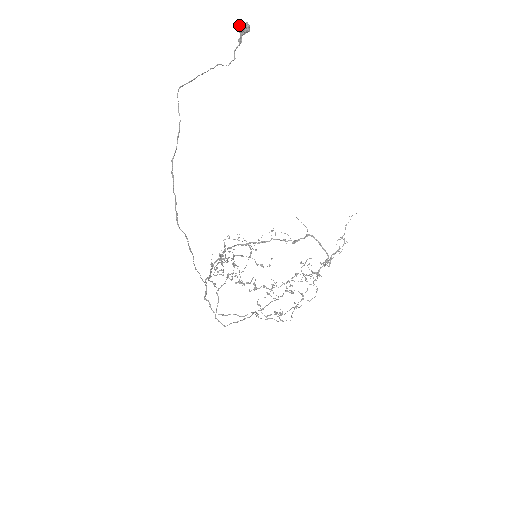
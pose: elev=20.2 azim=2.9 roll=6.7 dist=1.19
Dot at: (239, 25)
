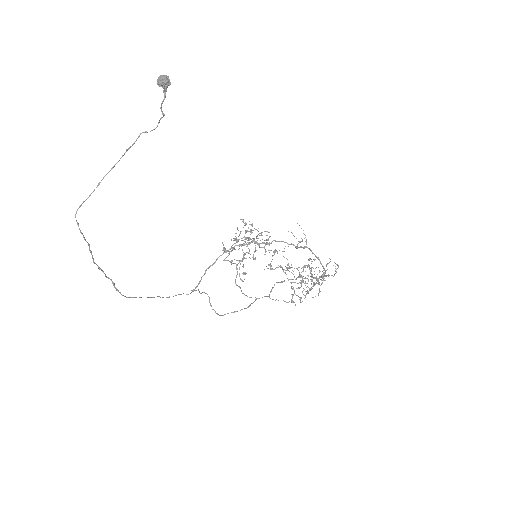
Dot at: occluded
